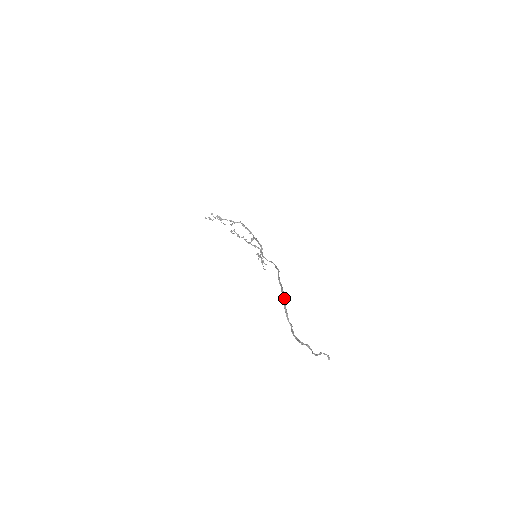
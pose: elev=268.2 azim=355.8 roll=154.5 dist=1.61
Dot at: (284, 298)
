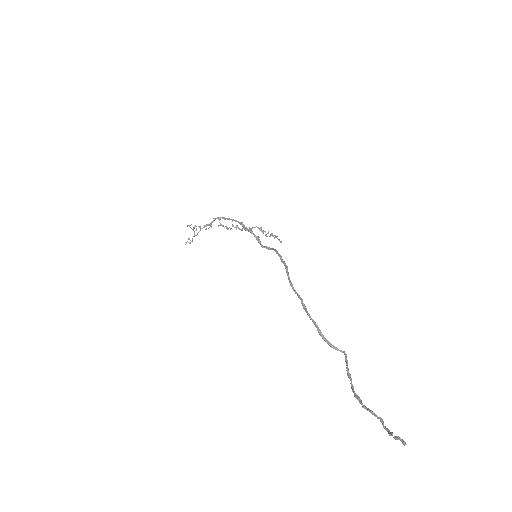
Dot at: (312, 321)
